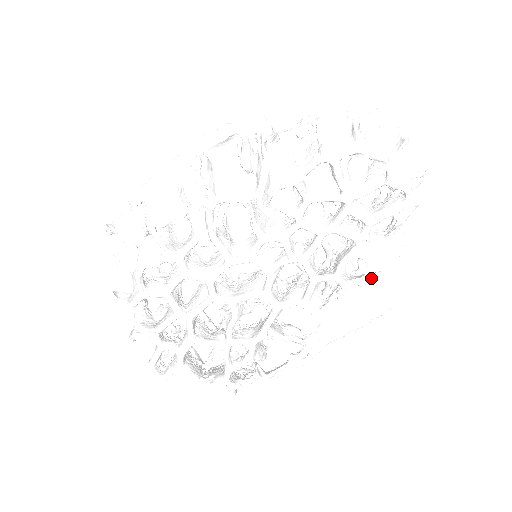
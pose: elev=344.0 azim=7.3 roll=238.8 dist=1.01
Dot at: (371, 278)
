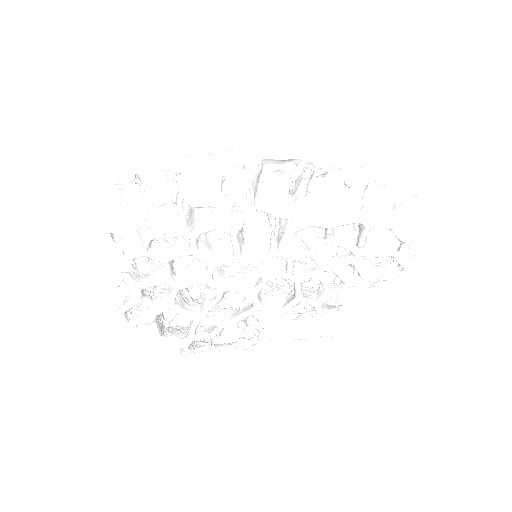
Dot at: (338, 310)
